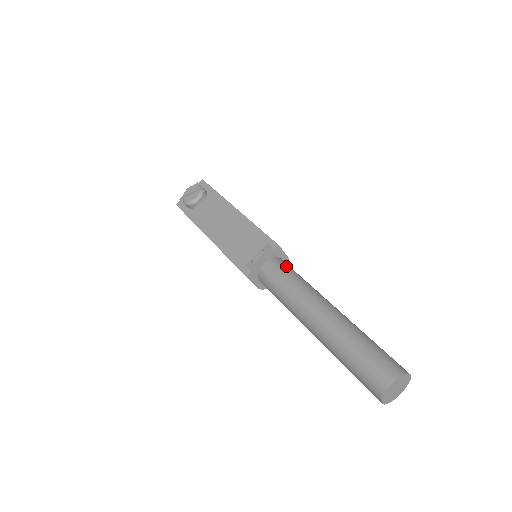
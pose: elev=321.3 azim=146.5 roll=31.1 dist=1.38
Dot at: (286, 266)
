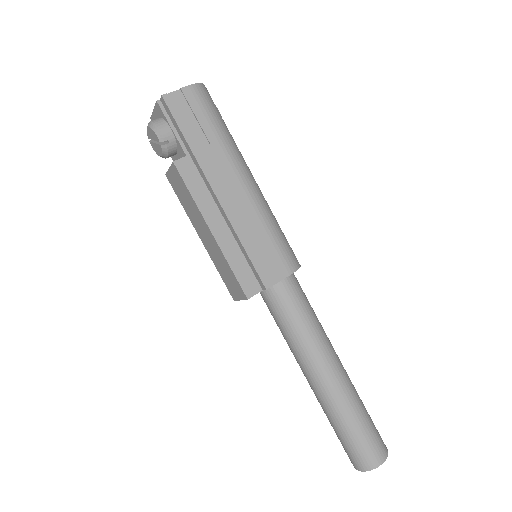
Dot at: (282, 303)
